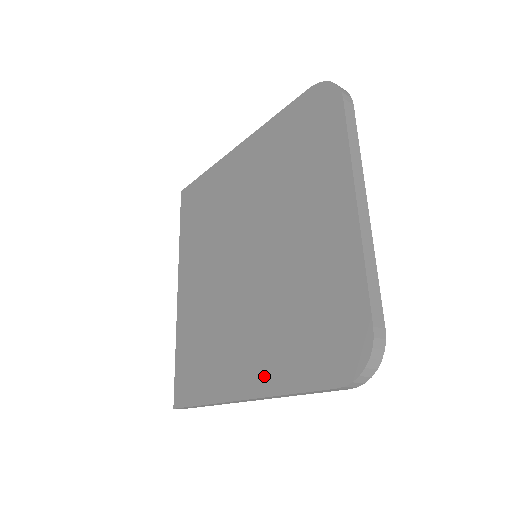
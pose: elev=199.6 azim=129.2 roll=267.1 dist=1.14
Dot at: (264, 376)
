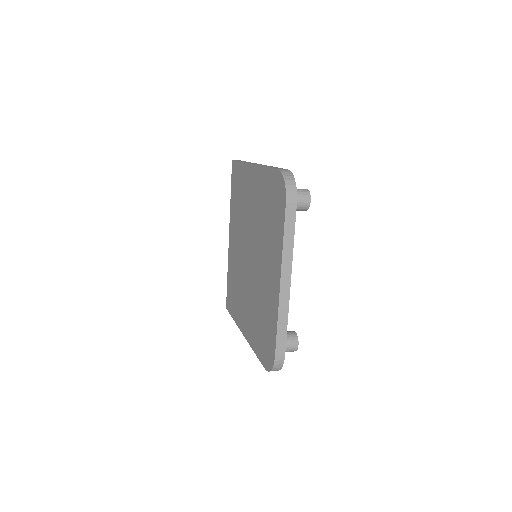
Dot at: (249, 333)
